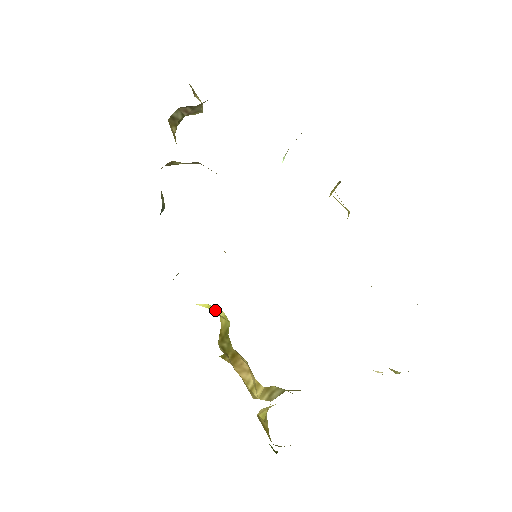
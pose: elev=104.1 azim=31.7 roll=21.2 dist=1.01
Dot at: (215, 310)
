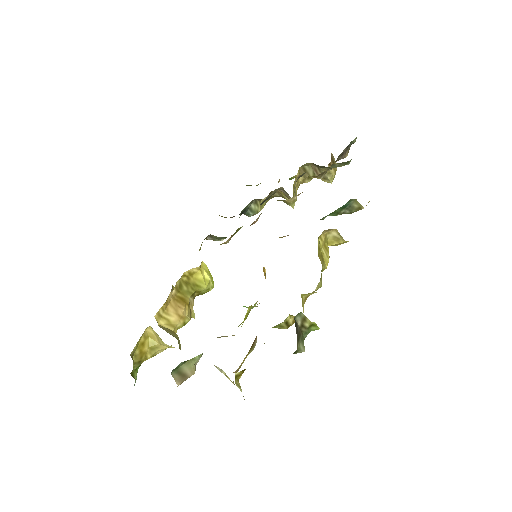
Dot at: (204, 268)
